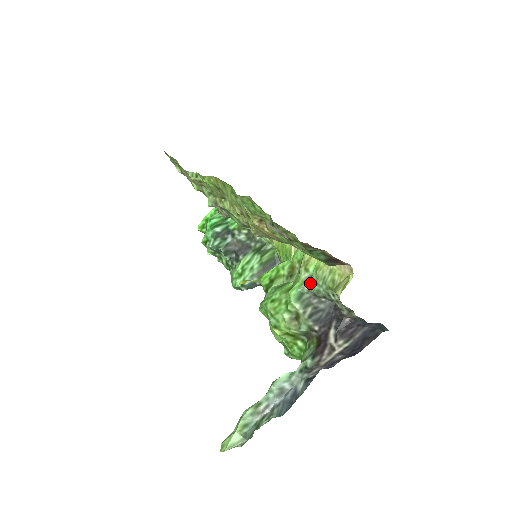
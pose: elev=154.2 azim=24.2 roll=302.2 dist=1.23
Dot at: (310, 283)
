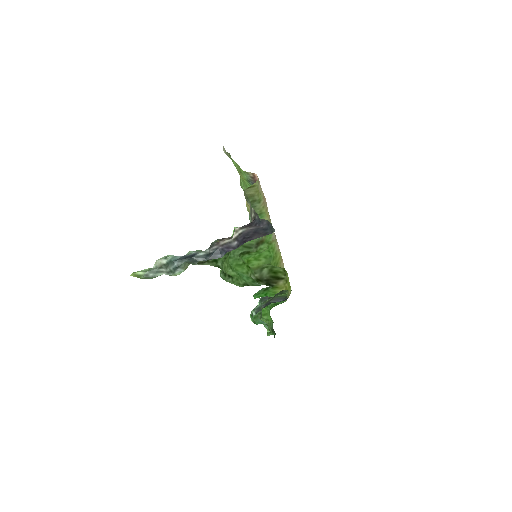
Dot at: occluded
